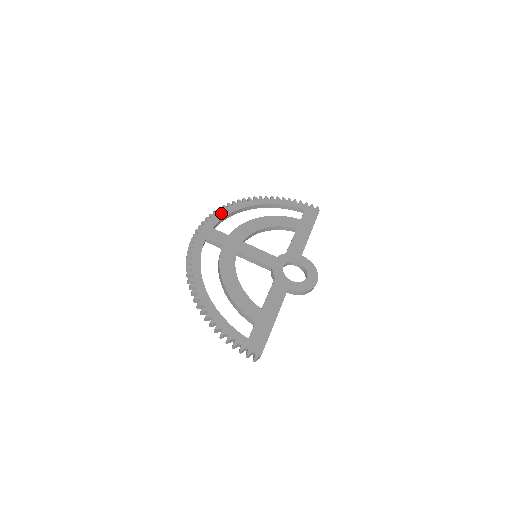
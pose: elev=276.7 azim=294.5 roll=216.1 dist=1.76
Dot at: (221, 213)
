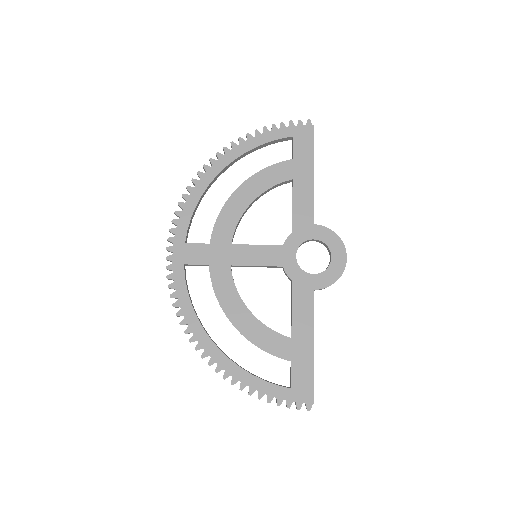
Dot at: (185, 211)
